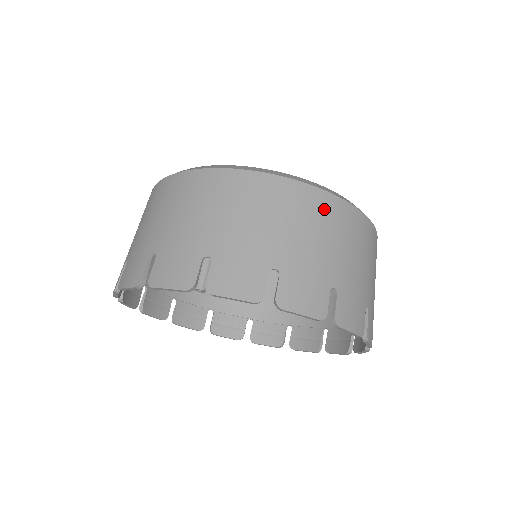
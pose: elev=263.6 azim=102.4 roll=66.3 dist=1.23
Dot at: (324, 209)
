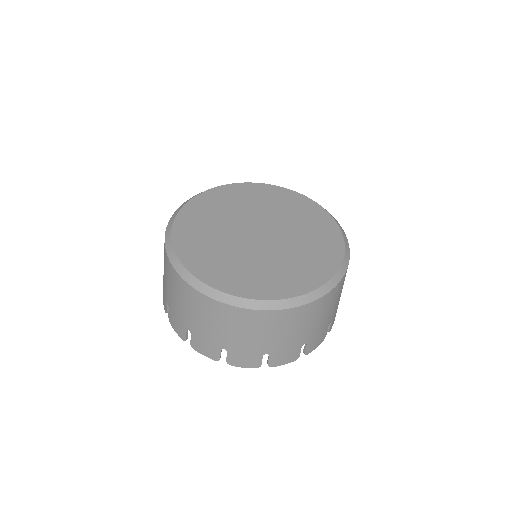
Dot at: (298, 316)
